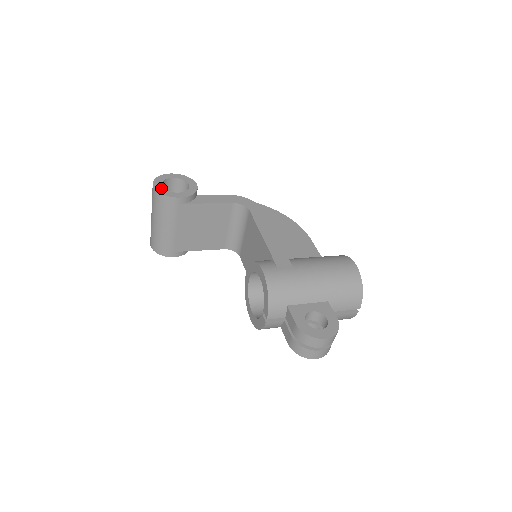
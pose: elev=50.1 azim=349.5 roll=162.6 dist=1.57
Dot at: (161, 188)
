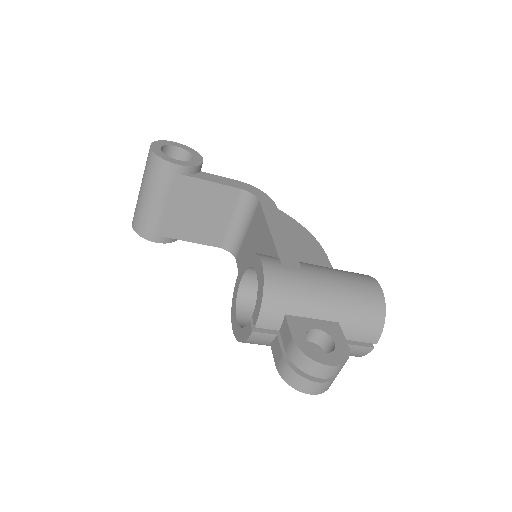
Dot at: (159, 151)
